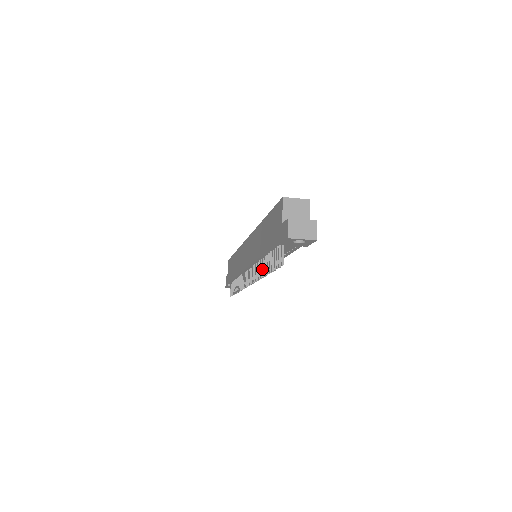
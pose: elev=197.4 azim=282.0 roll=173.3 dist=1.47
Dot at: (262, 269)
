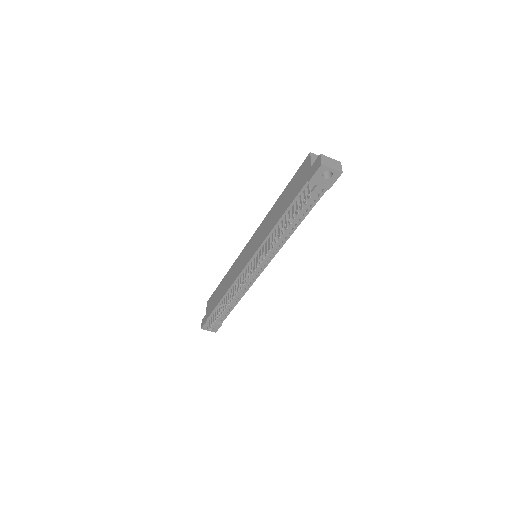
Dot at: (276, 236)
